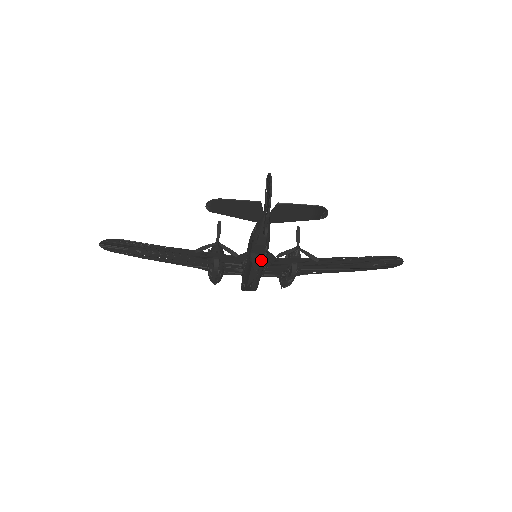
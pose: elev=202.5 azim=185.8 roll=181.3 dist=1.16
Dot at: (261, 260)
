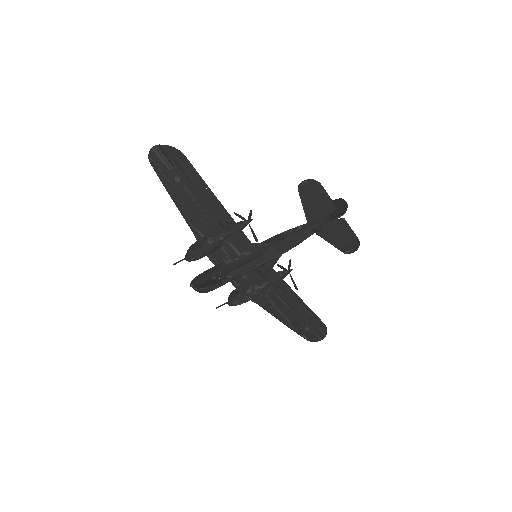
Dot at: (272, 257)
